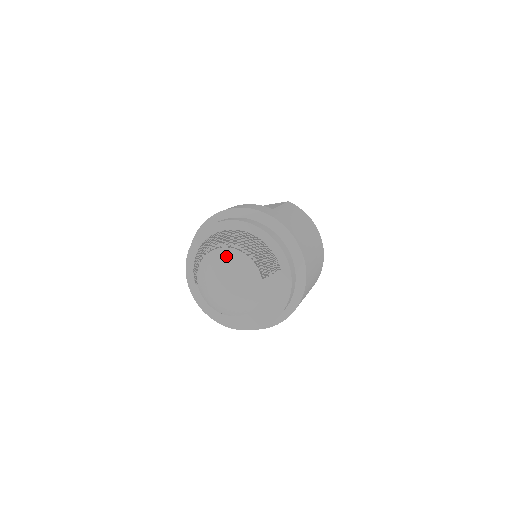
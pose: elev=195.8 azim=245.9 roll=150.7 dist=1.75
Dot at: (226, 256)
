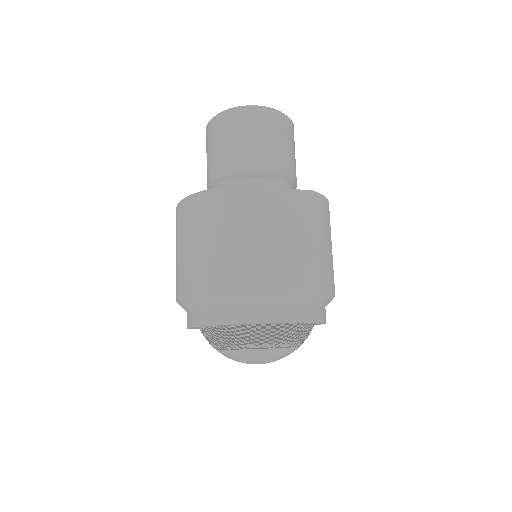
Dot at: (273, 355)
